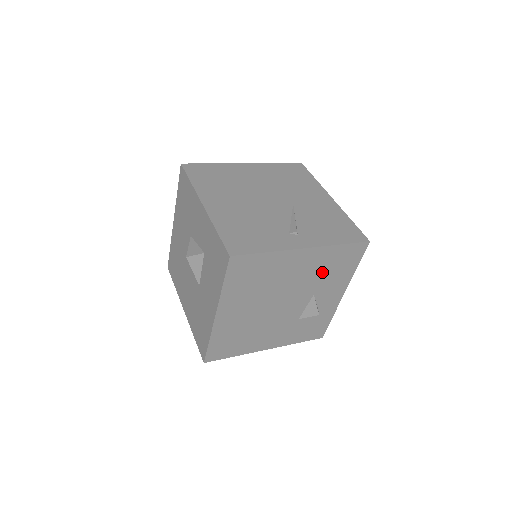
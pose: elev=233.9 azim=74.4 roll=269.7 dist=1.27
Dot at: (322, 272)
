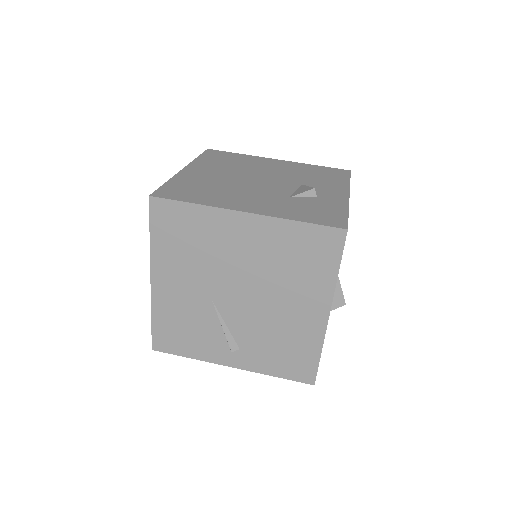
Dot at: (304, 174)
